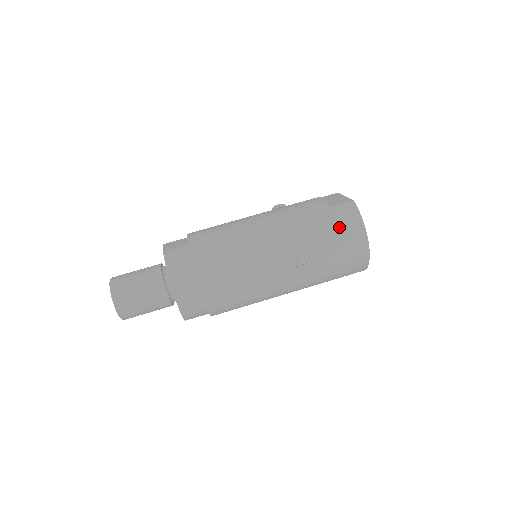
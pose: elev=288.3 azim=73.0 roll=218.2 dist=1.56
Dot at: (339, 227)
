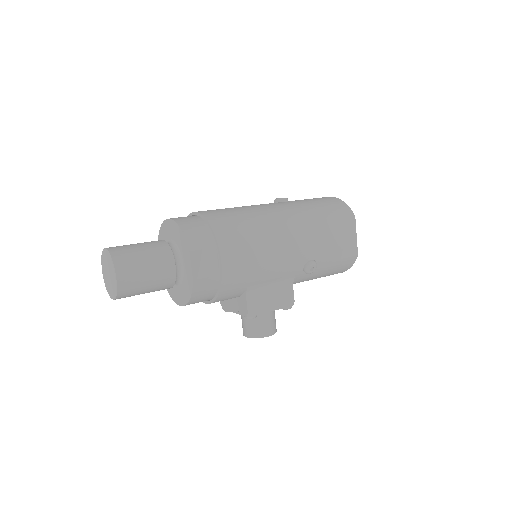
Dot at: occluded
